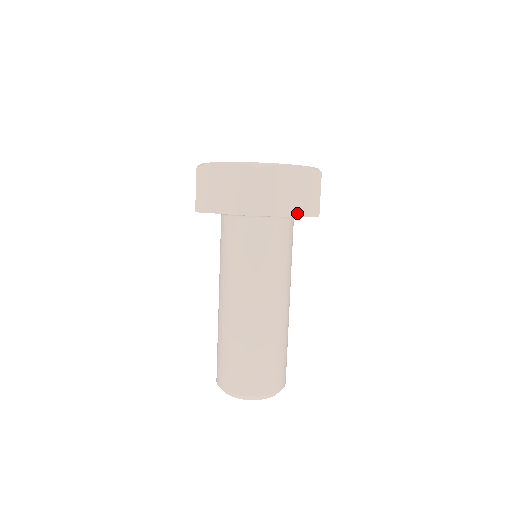
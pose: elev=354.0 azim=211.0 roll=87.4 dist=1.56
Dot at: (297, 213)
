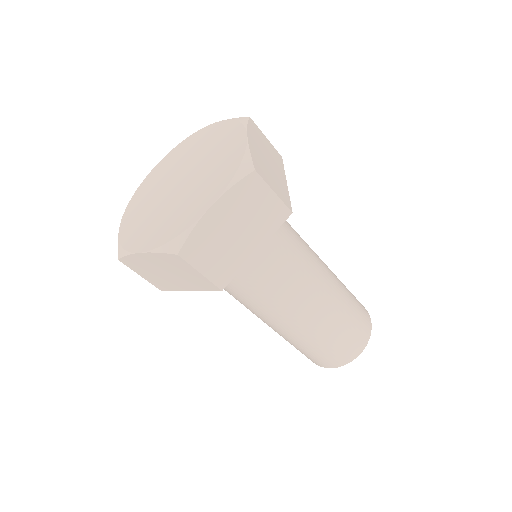
Dot at: (283, 173)
